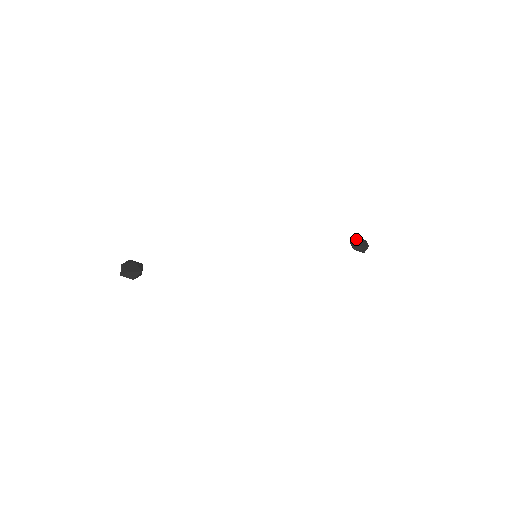
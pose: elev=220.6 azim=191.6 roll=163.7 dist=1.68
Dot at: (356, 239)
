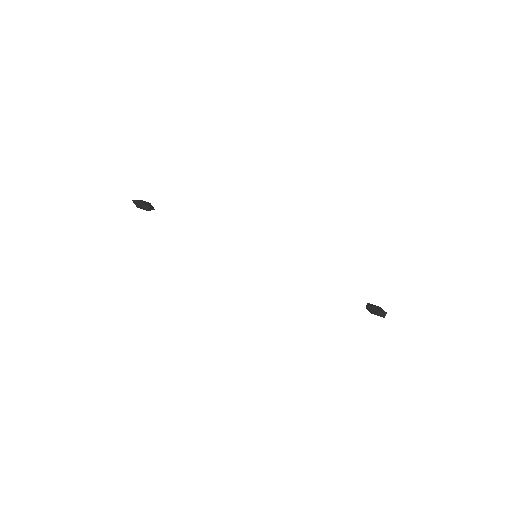
Dot at: occluded
